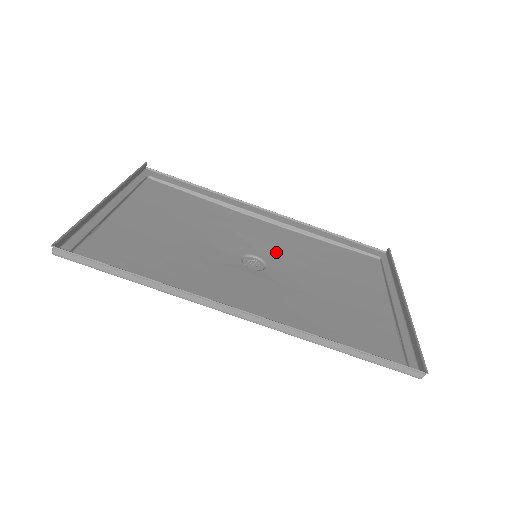
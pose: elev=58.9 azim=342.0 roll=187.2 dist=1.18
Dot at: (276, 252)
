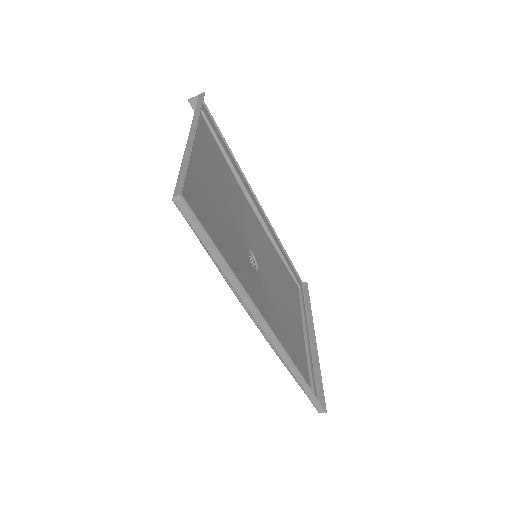
Dot at: (261, 254)
